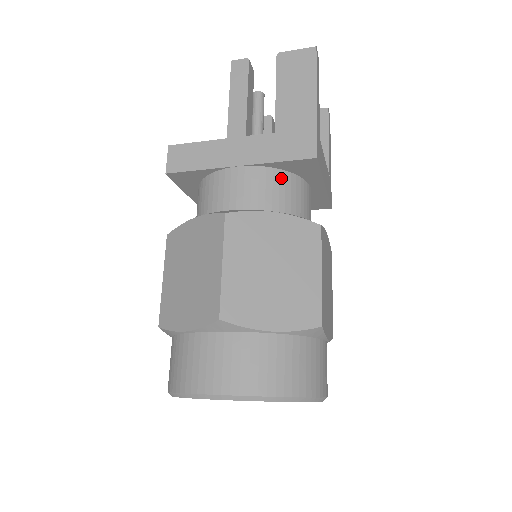
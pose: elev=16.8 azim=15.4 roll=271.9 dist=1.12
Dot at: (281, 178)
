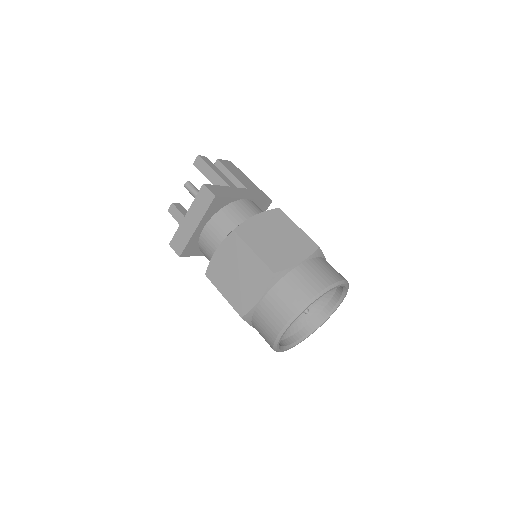
Dot at: occluded
